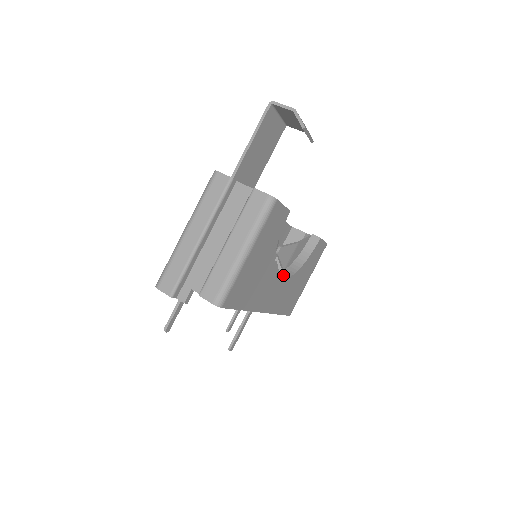
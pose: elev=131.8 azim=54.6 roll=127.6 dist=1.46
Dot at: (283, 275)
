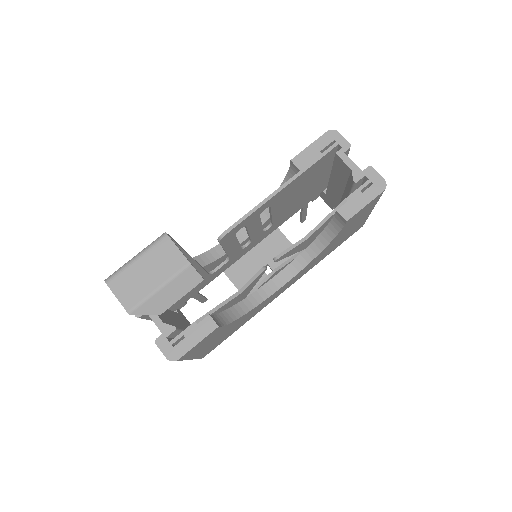
Dot at: (299, 262)
